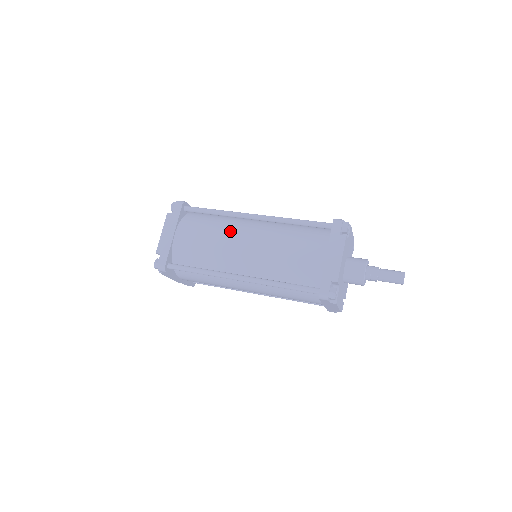
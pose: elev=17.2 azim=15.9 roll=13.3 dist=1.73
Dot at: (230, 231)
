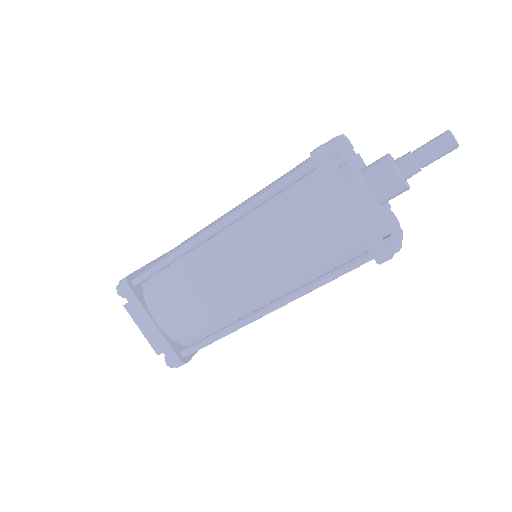
Dot at: (206, 270)
